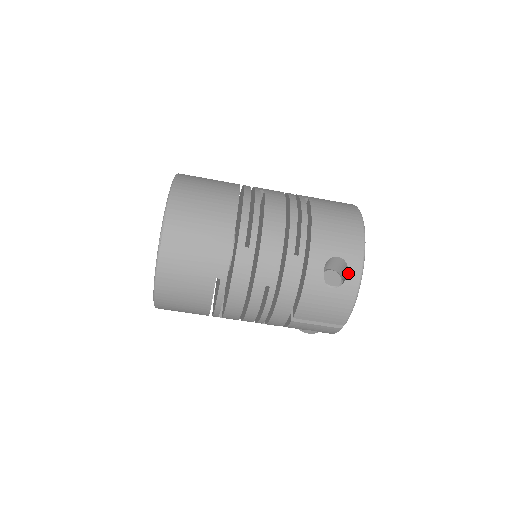
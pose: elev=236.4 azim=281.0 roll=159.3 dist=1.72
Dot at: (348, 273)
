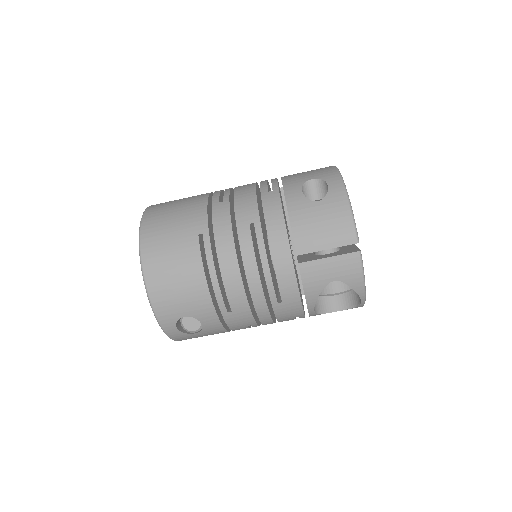
Dot at: (328, 185)
